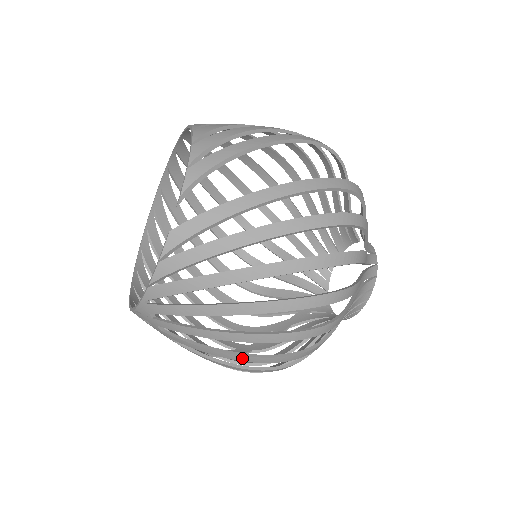
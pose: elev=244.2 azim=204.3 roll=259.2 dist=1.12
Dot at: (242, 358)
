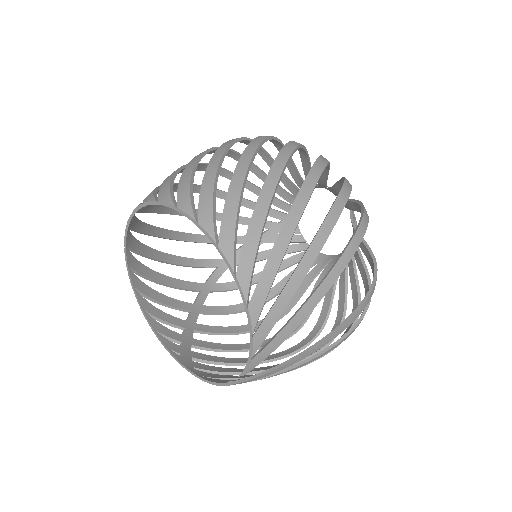
Dot at: occluded
